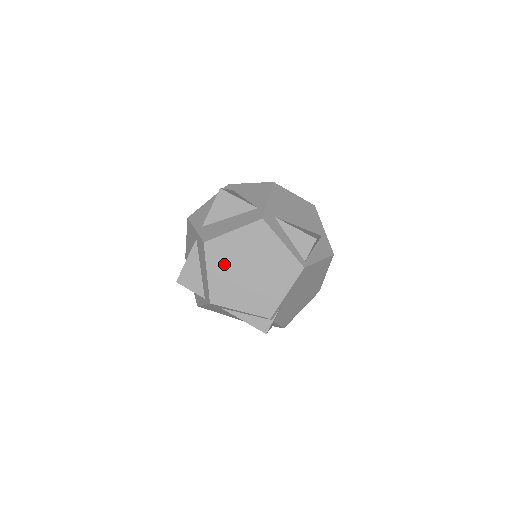
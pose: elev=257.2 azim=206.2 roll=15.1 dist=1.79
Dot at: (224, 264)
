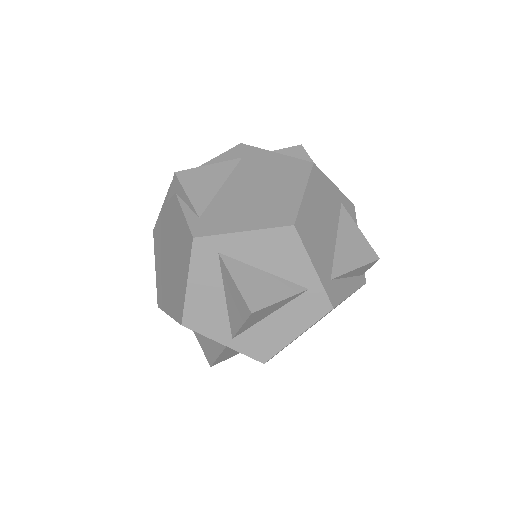
Dot at: occluded
